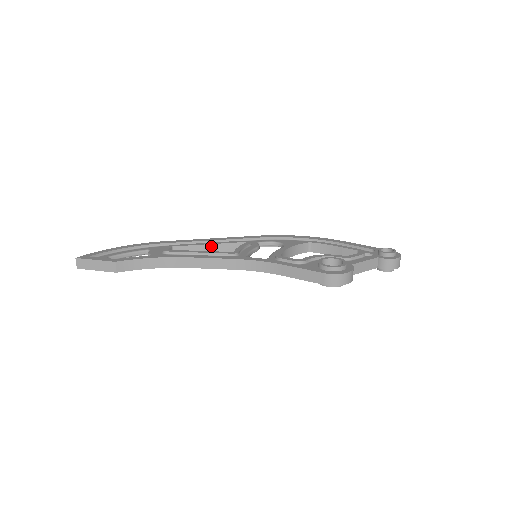
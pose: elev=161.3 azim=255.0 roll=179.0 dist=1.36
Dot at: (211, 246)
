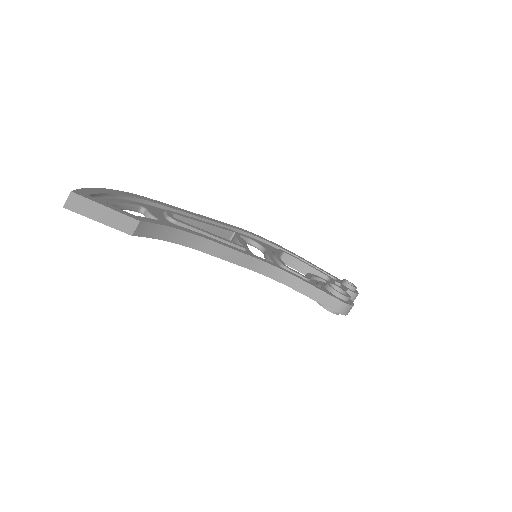
Dot at: (205, 226)
